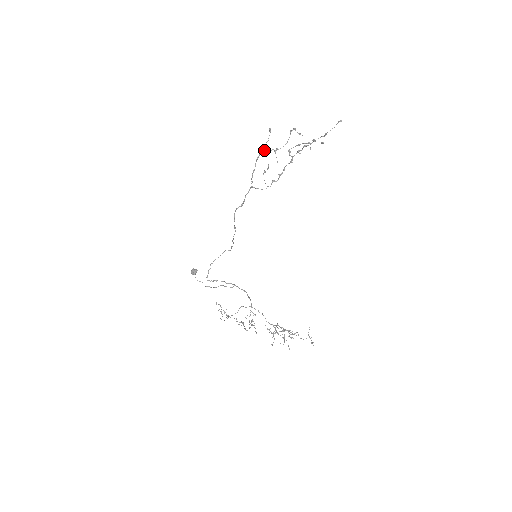
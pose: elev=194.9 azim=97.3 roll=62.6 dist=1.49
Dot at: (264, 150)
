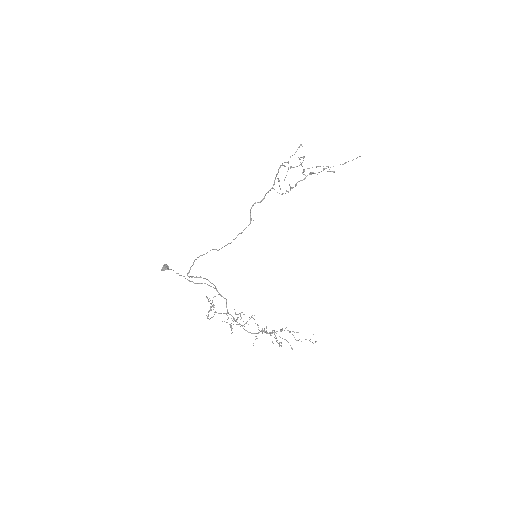
Dot at: occluded
